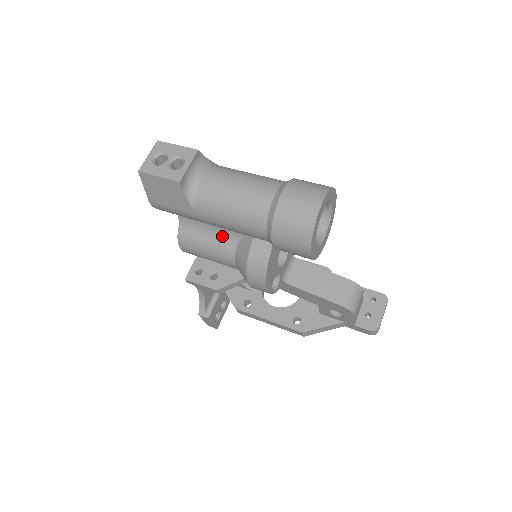
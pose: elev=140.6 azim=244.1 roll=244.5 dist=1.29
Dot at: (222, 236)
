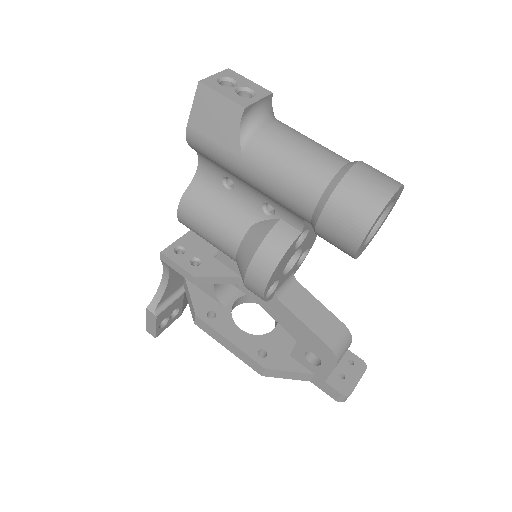
Dot at: (238, 210)
